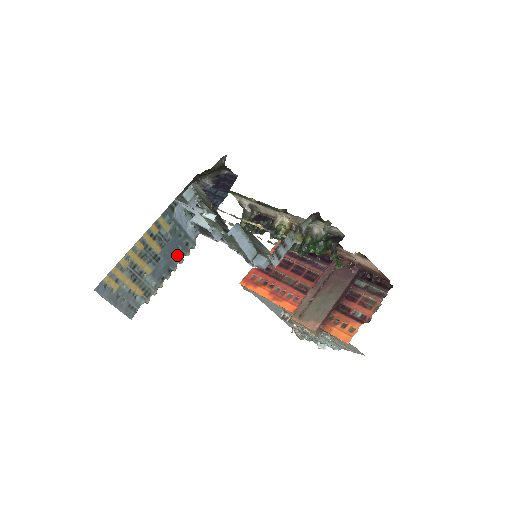
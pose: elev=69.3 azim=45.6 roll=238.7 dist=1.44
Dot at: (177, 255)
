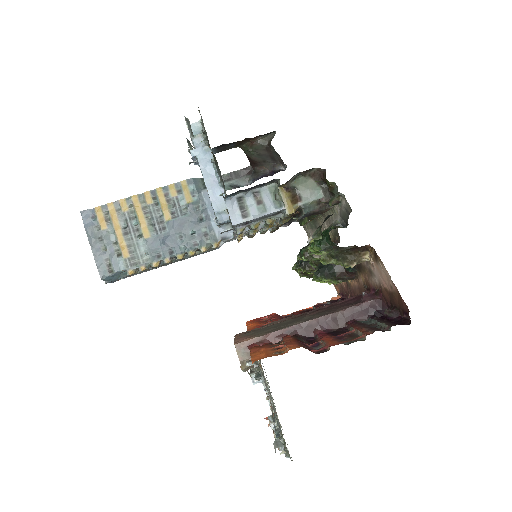
Dot at: (188, 240)
